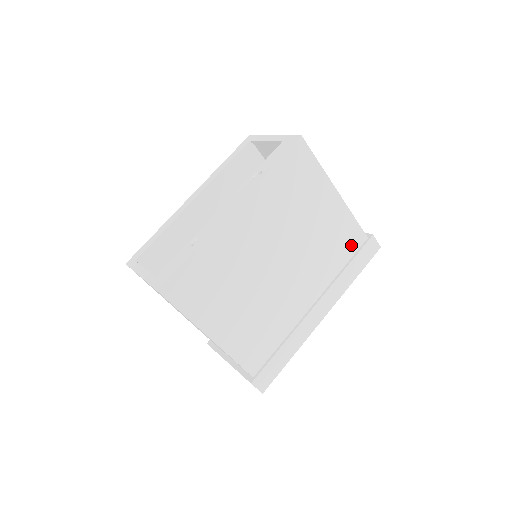
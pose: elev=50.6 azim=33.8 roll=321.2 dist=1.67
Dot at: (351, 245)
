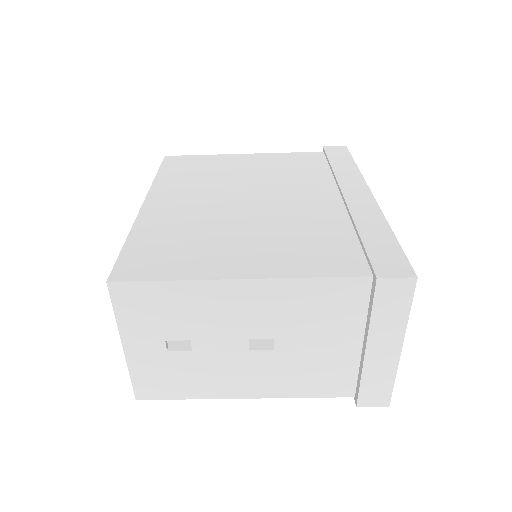
Dot at: (313, 161)
